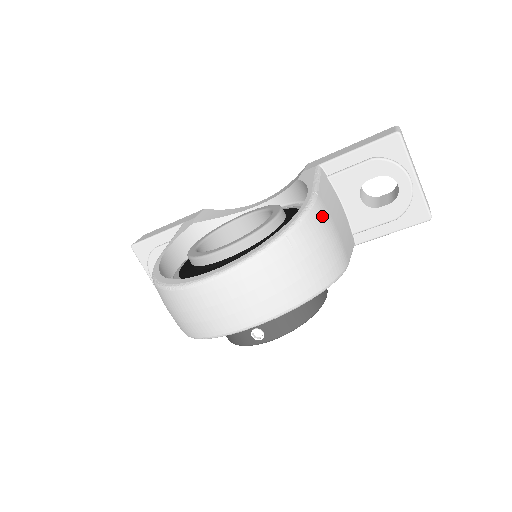
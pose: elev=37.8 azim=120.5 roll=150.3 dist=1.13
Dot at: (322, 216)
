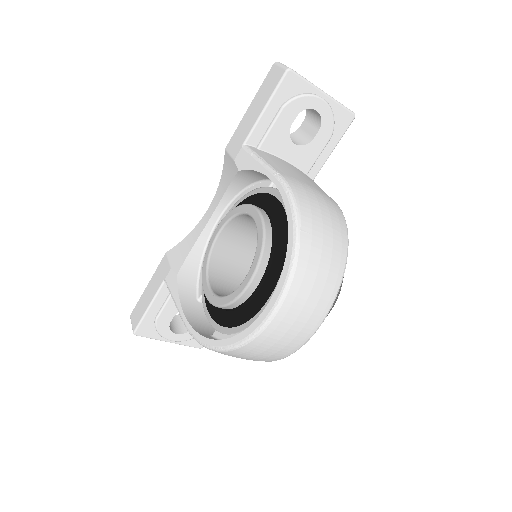
Dot at: (300, 188)
